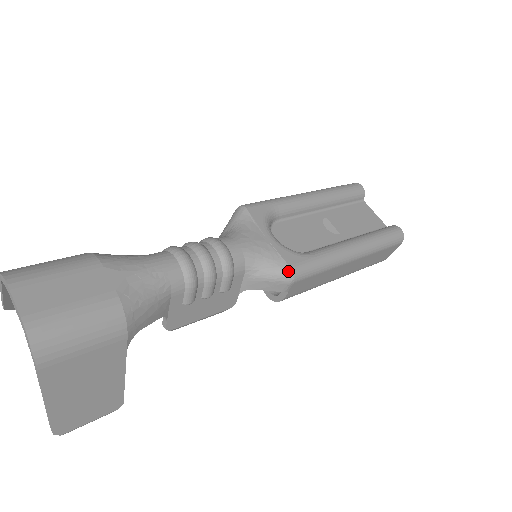
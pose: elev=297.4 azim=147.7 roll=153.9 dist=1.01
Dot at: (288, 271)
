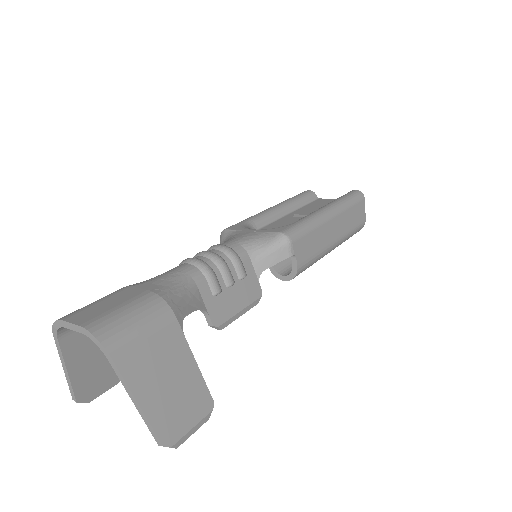
Dot at: (281, 235)
